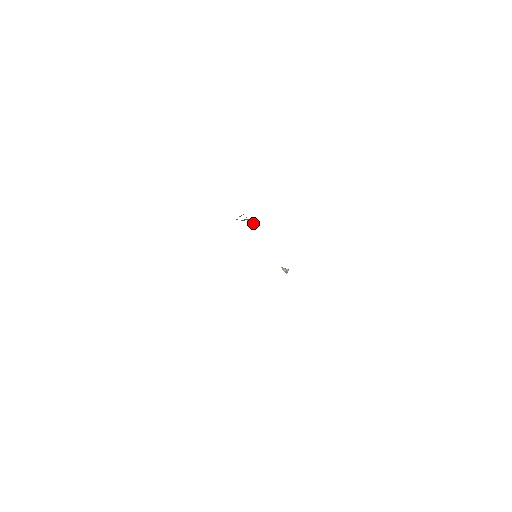
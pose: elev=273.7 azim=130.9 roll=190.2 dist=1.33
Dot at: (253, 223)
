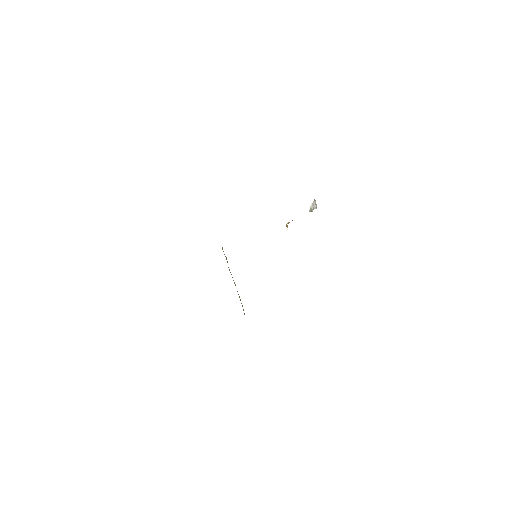
Dot at: occluded
